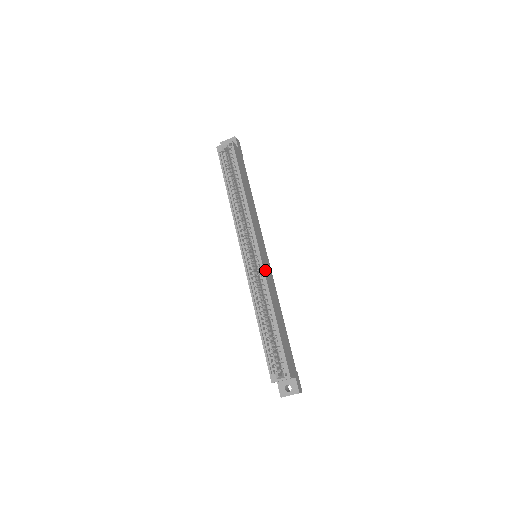
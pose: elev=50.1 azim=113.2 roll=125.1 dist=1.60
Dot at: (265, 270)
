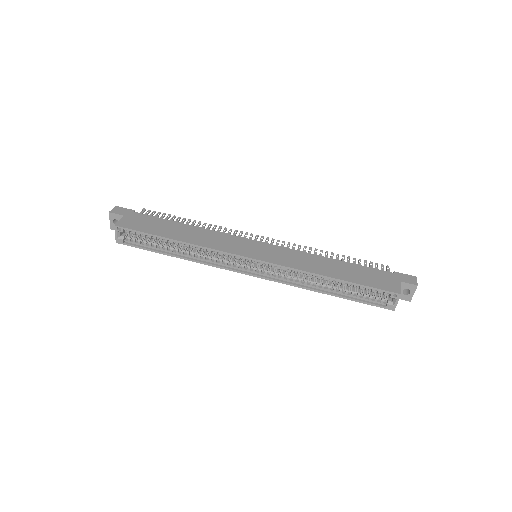
Dot at: (277, 262)
